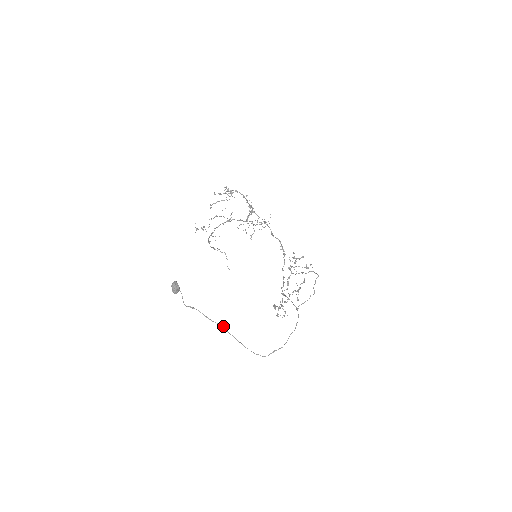
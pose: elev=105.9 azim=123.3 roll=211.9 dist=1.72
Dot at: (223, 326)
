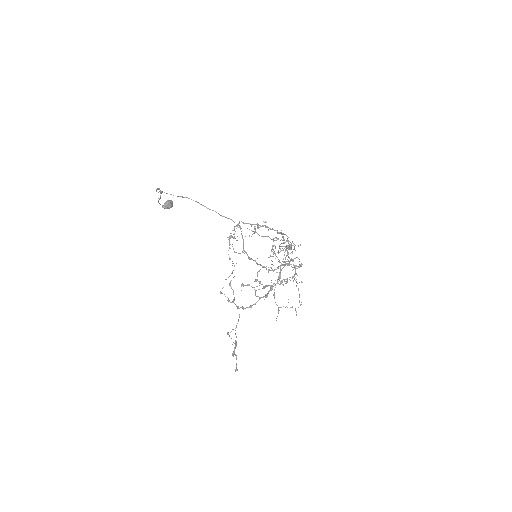
Dot at: occluded
